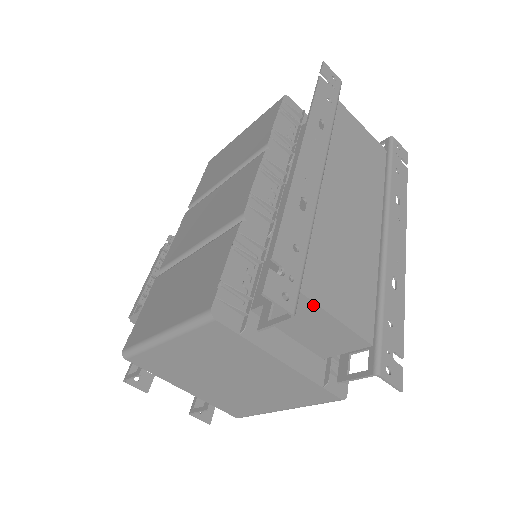
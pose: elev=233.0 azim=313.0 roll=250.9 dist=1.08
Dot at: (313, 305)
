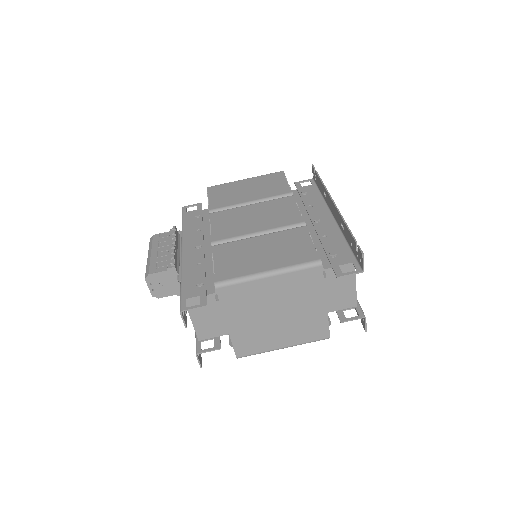
Dot at: occluded
